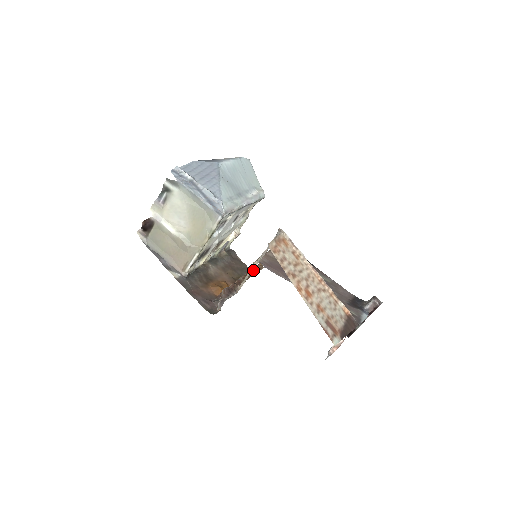
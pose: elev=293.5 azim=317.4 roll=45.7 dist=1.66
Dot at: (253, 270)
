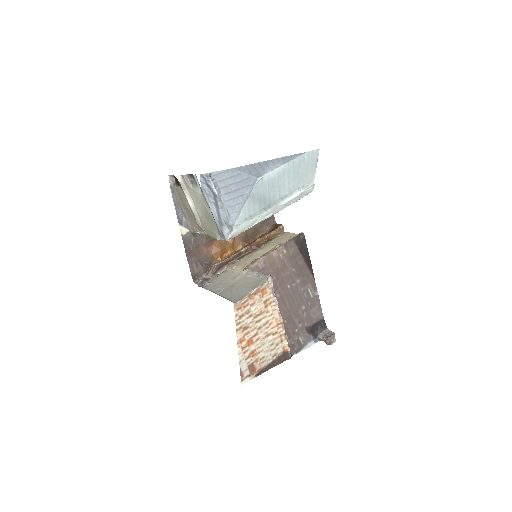
Dot at: (266, 237)
